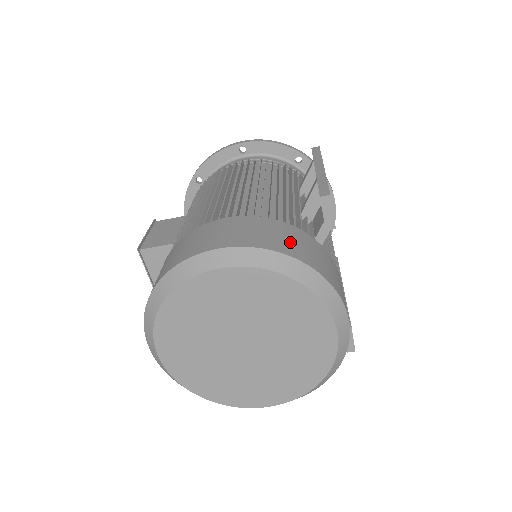
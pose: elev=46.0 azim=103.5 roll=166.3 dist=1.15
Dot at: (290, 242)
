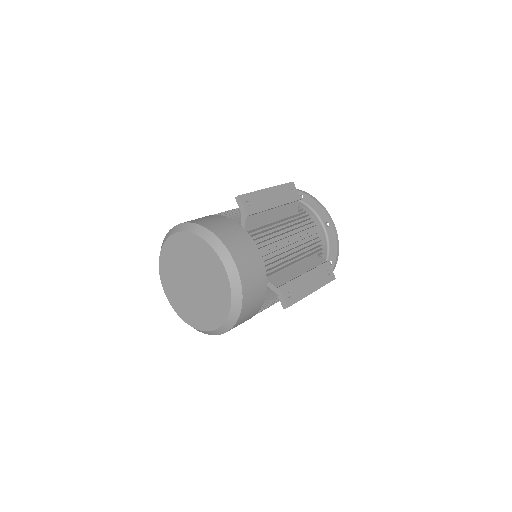
Dot at: (210, 221)
